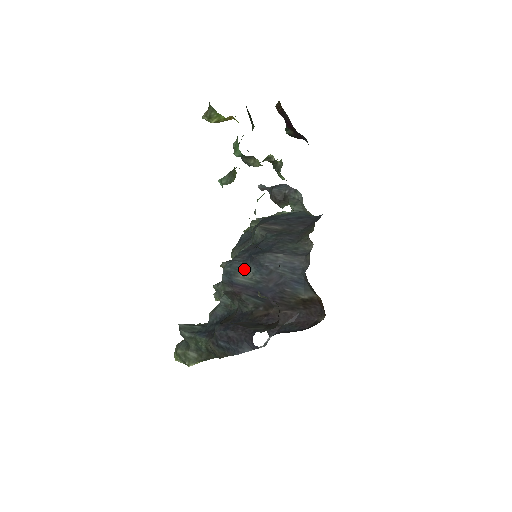
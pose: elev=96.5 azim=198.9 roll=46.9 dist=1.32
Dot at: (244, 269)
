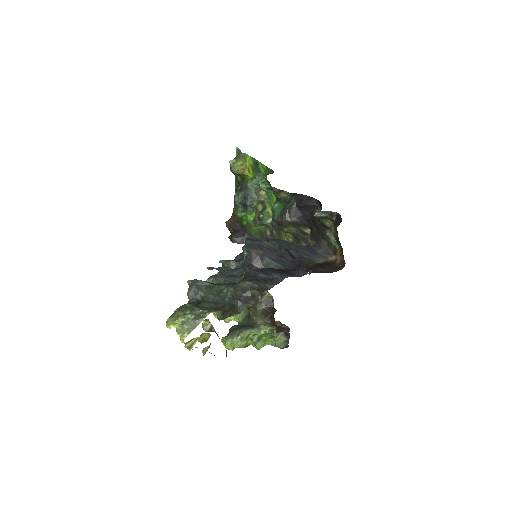
Dot at: occluded
